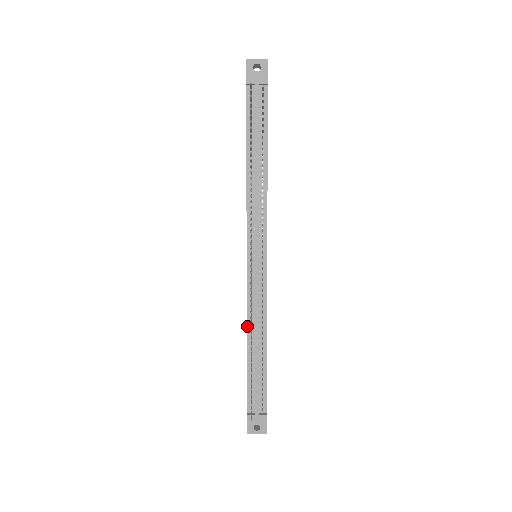
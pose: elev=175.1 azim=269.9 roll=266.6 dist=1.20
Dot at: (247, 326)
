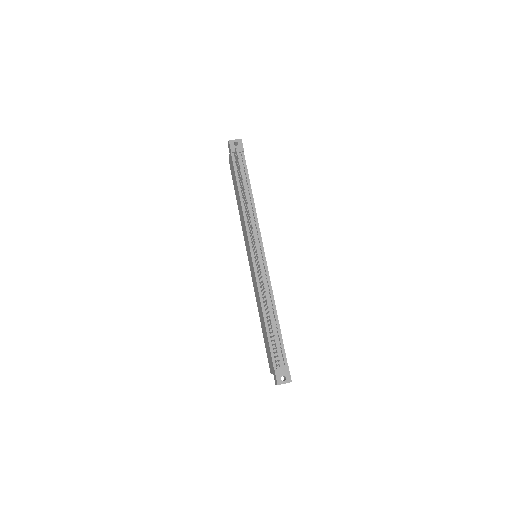
Dot at: (261, 302)
